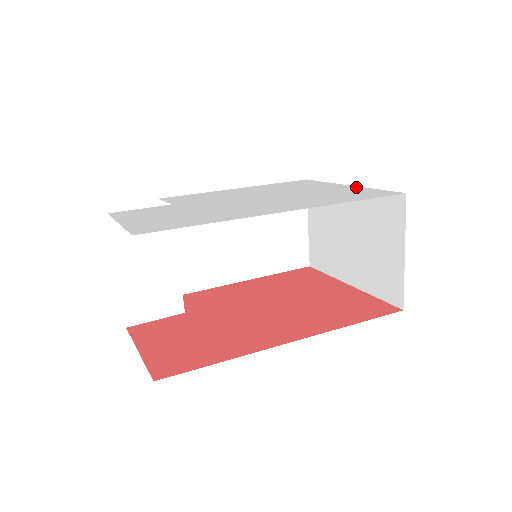
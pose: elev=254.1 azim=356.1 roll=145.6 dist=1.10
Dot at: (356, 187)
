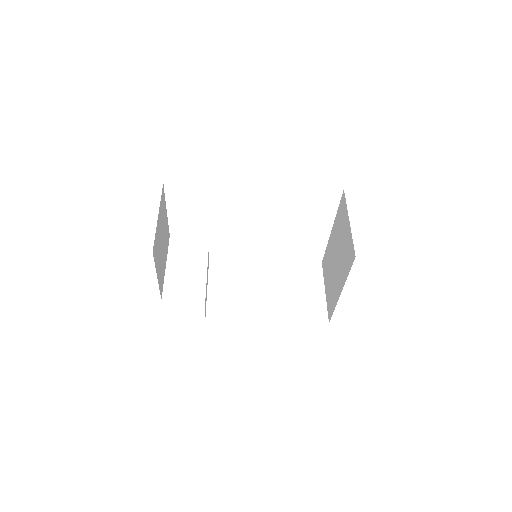
Dot at: occluded
